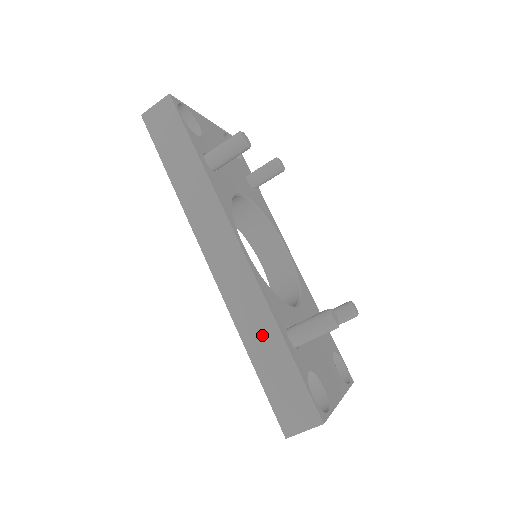
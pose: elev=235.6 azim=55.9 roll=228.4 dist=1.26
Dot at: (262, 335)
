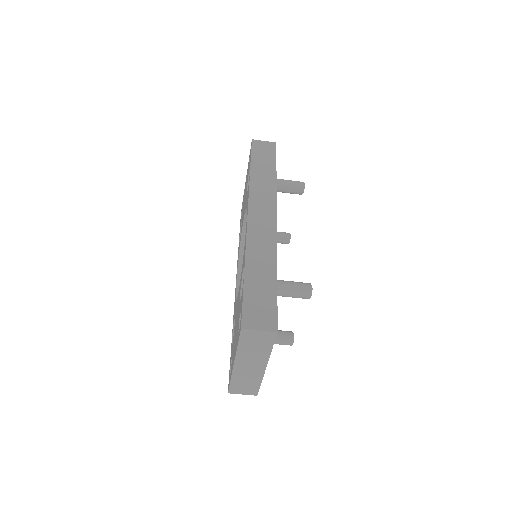
Dot at: (262, 265)
